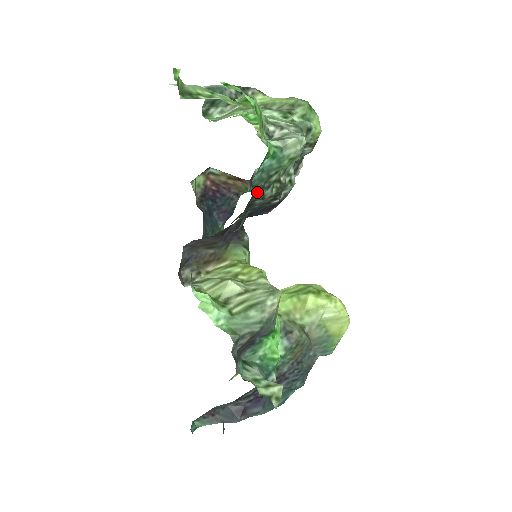
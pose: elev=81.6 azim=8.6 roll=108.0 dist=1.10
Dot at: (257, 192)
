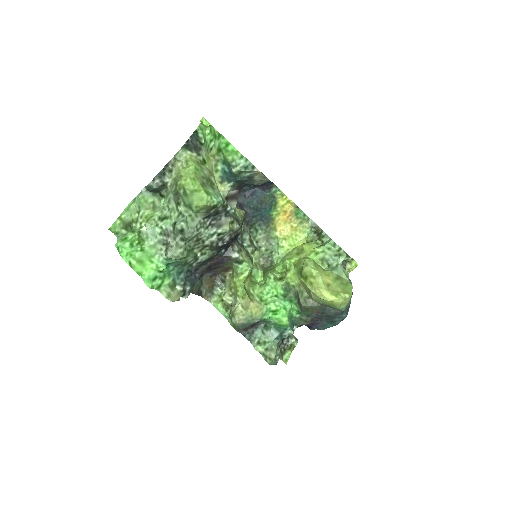
Dot at: (191, 267)
